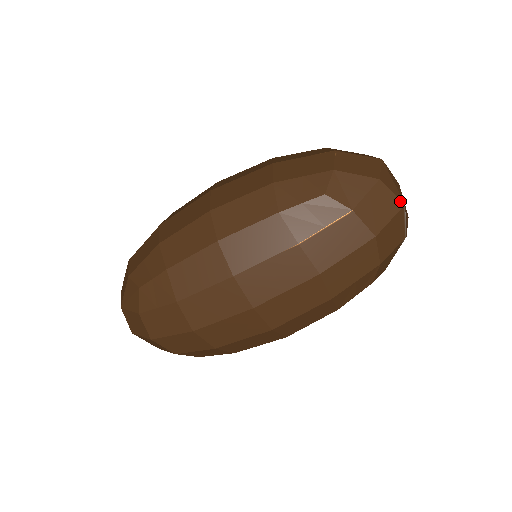
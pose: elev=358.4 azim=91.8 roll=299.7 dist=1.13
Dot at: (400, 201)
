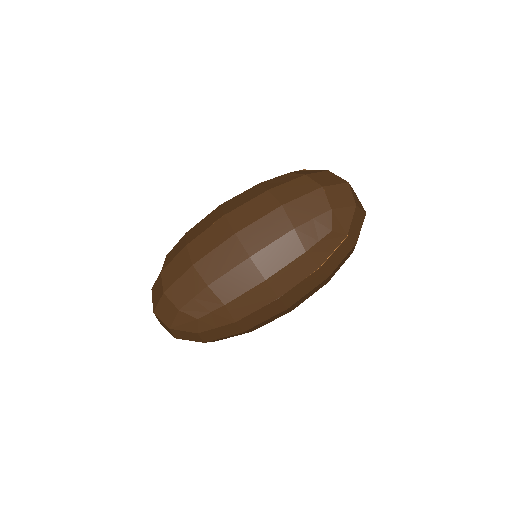
Dot at: (364, 212)
